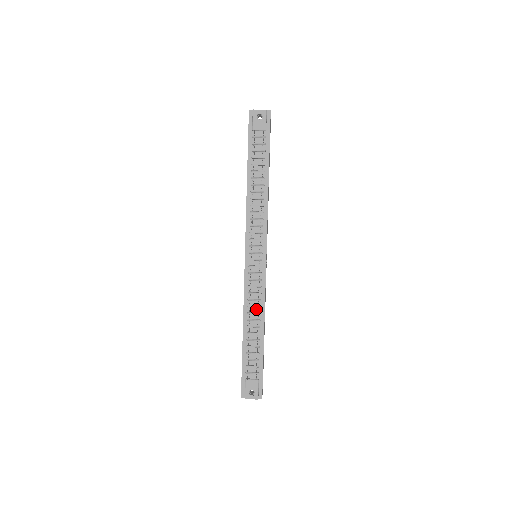
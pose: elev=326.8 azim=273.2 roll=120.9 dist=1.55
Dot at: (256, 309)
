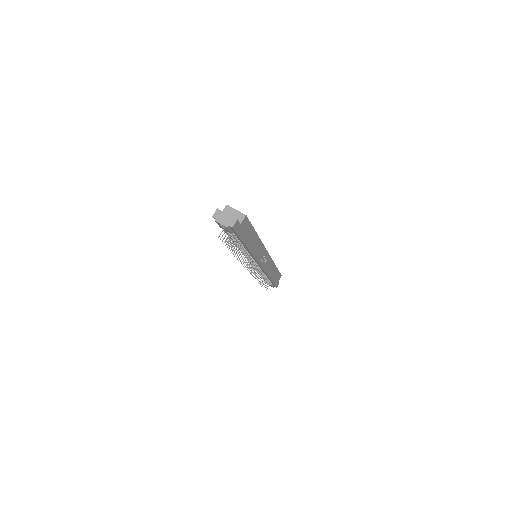
Dot at: occluded
